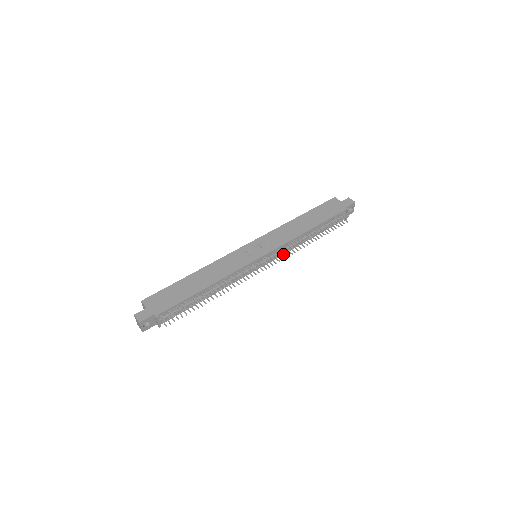
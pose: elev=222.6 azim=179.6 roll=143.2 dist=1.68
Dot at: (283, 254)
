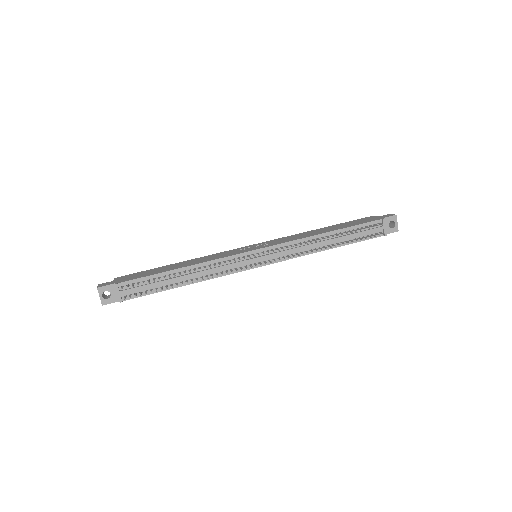
Dot at: (291, 258)
